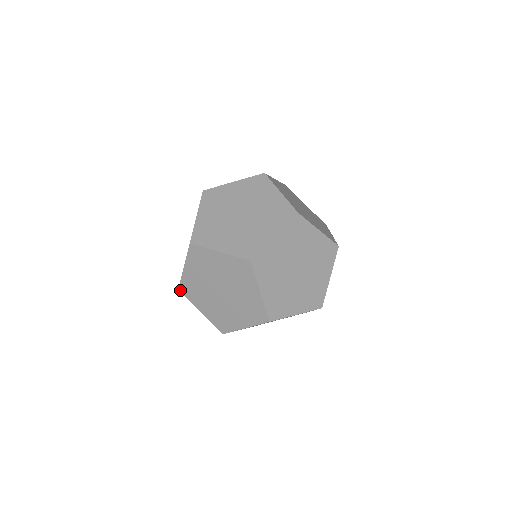
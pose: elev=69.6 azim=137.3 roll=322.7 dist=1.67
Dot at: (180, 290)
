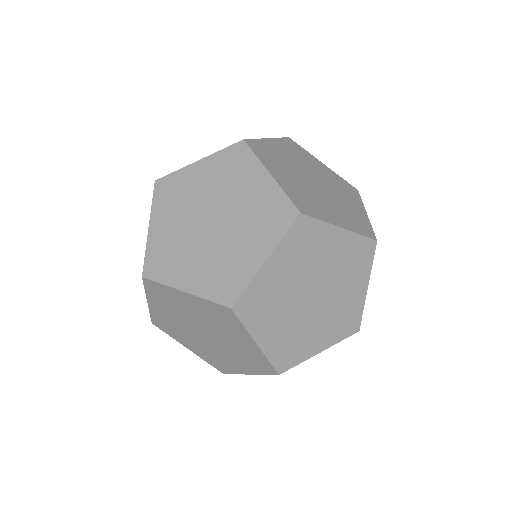
Dot at: (154, 324)
